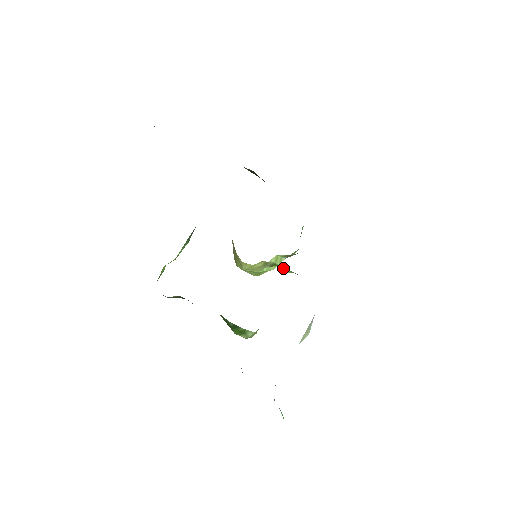
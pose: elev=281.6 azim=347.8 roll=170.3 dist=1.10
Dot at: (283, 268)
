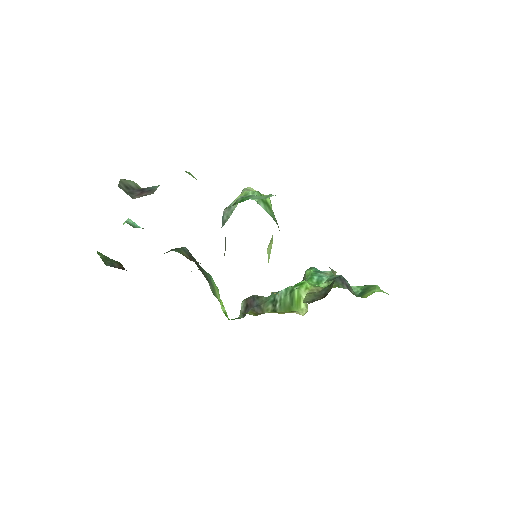
Dot at: occluded
